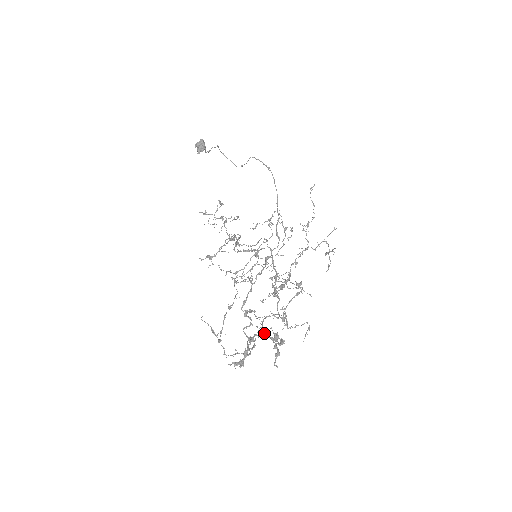
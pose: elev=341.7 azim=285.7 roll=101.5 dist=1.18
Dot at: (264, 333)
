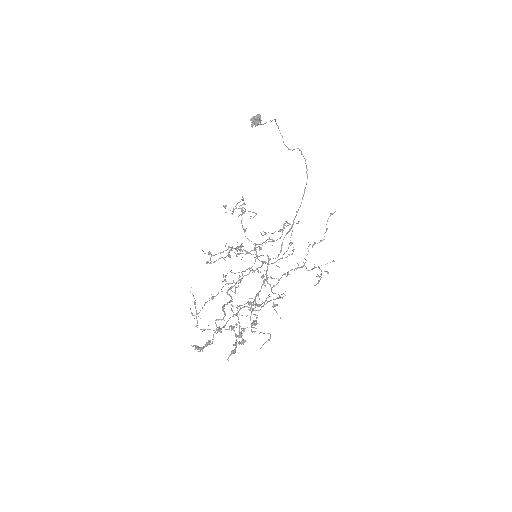
Dot at: (232, 328)
